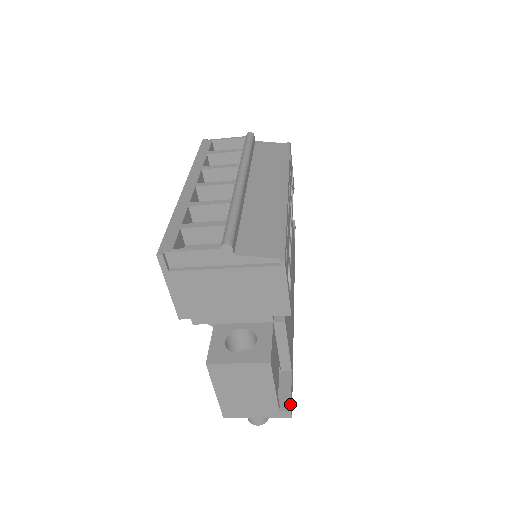
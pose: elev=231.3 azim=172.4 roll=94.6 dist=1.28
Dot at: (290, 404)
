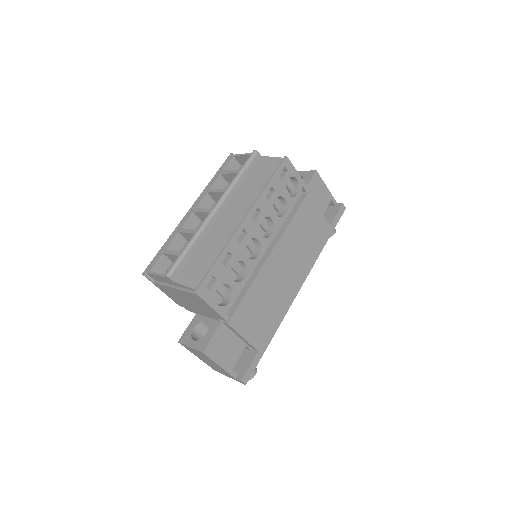
Dot at: (243, 376)
